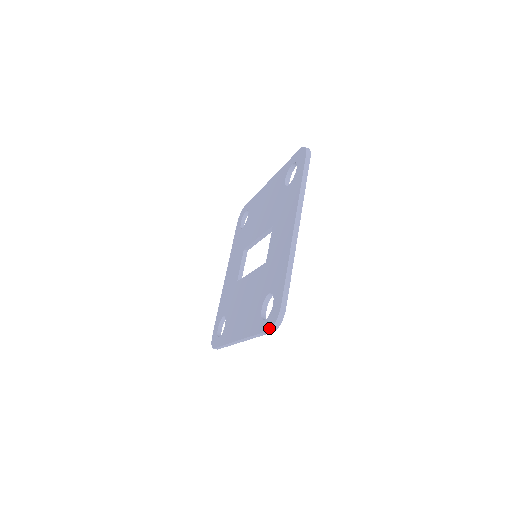
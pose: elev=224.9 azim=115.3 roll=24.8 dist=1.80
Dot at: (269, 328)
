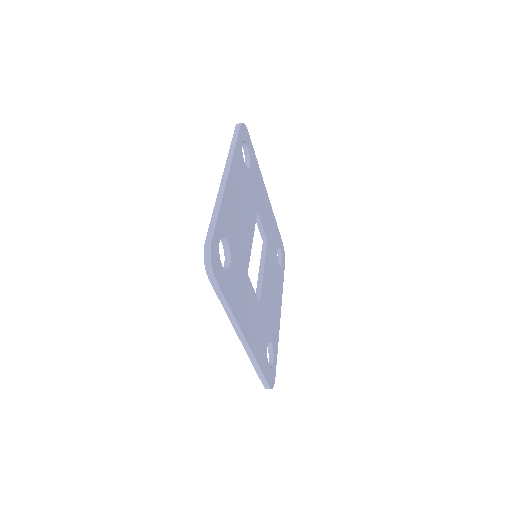
Dot at: occluded
